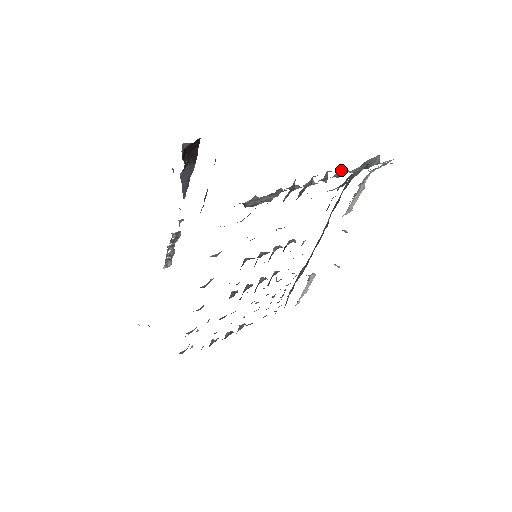
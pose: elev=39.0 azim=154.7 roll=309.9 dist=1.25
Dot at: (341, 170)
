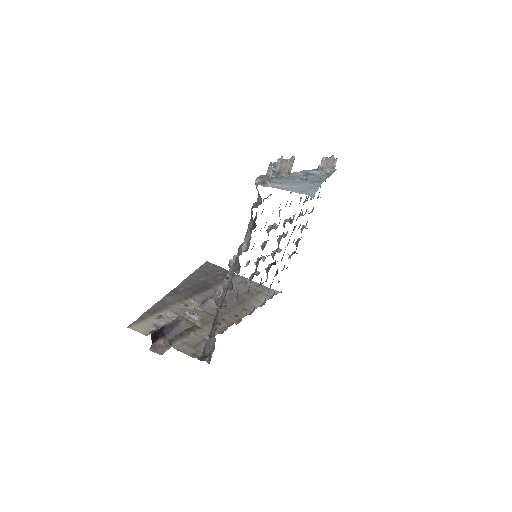
Dot at: (237, 257)
